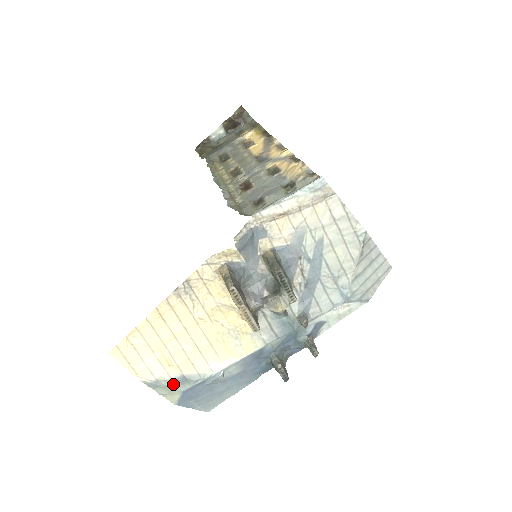
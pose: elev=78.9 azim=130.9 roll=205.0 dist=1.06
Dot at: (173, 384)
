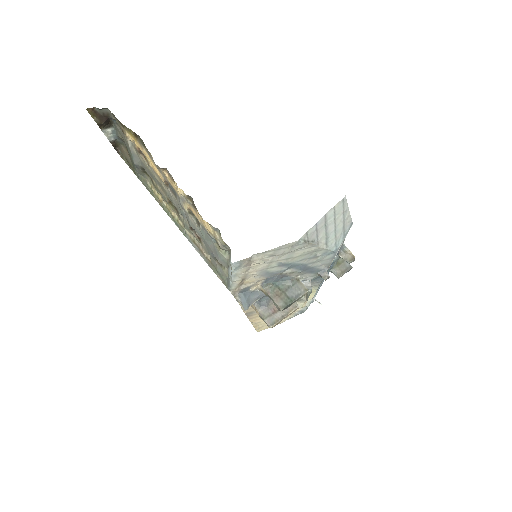
Dot at: occluded
